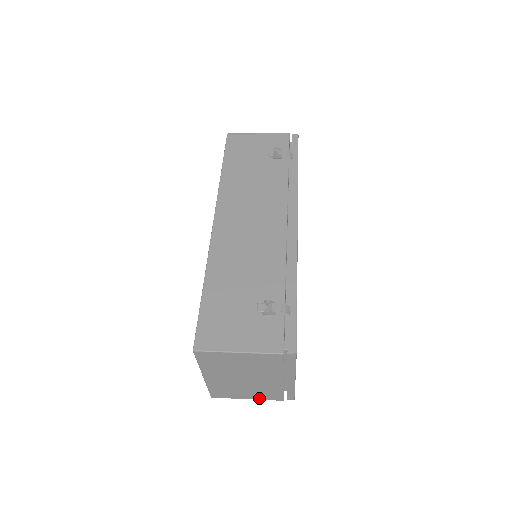
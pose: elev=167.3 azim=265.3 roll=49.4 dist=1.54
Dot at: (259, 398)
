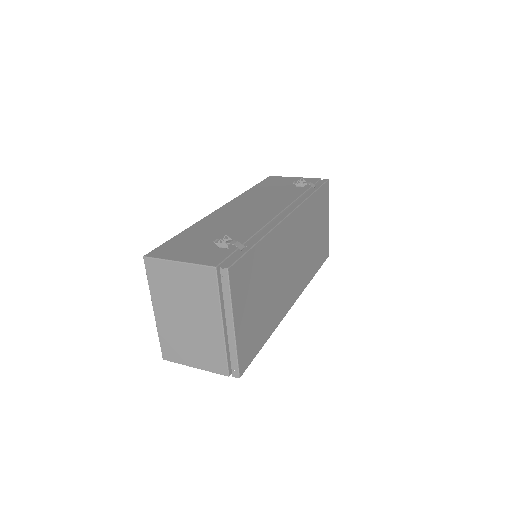
Dot at: (205, 367)
